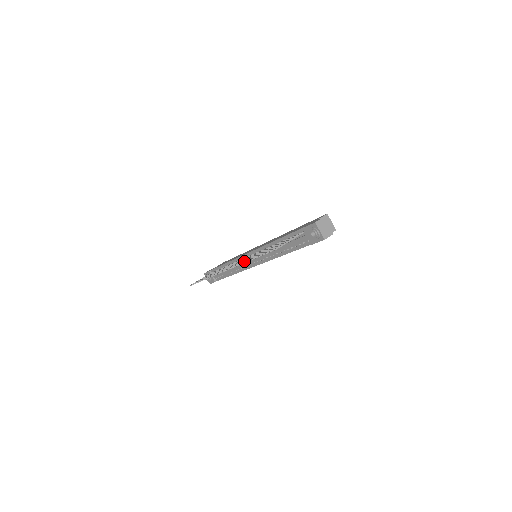
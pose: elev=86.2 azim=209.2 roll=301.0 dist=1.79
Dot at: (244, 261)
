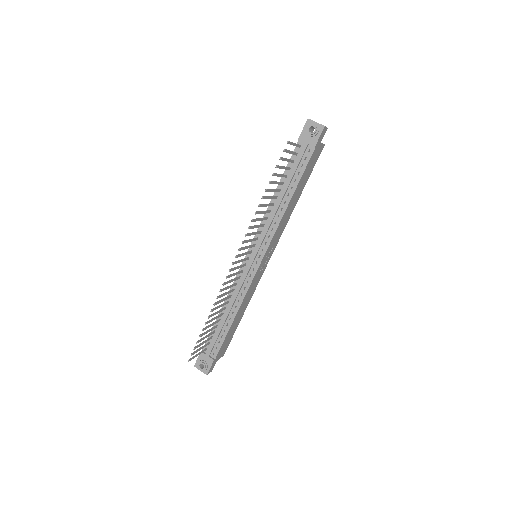
Dot at: (254, 219)
